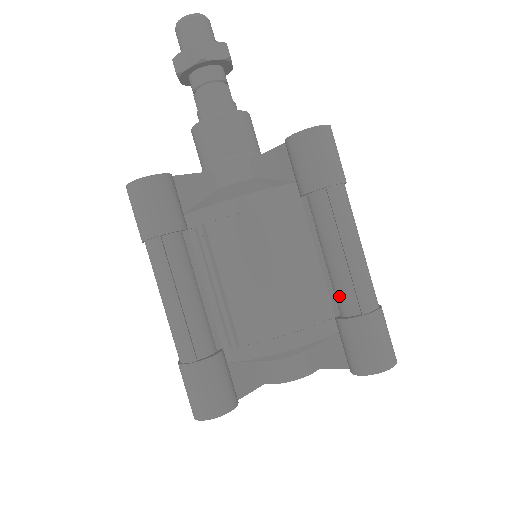
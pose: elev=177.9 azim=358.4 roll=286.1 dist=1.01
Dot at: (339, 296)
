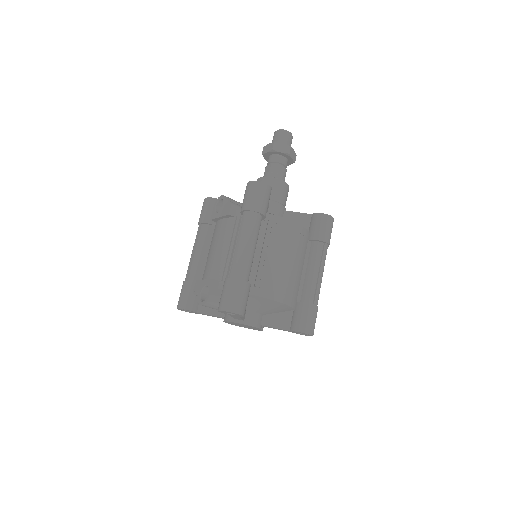
Dot at: (306, 292)
